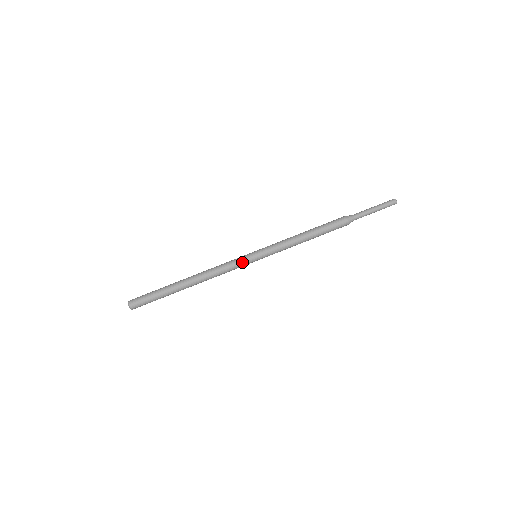
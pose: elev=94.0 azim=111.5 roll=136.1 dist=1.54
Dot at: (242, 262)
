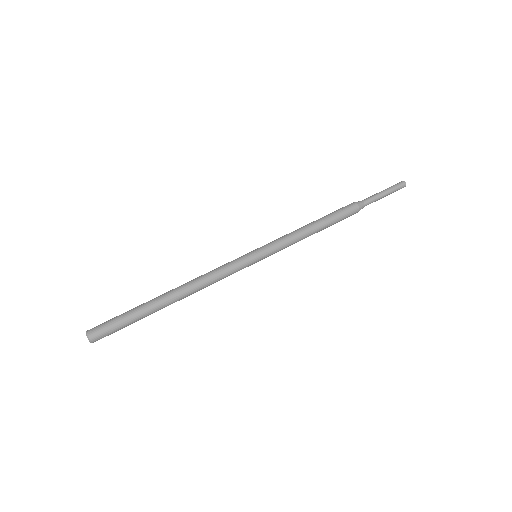
Dot at: (241, 265)
